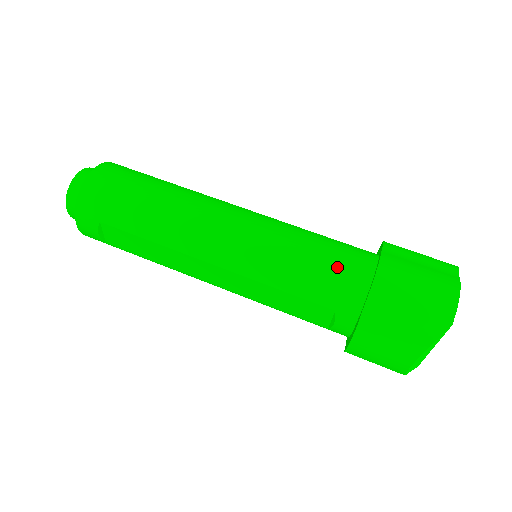
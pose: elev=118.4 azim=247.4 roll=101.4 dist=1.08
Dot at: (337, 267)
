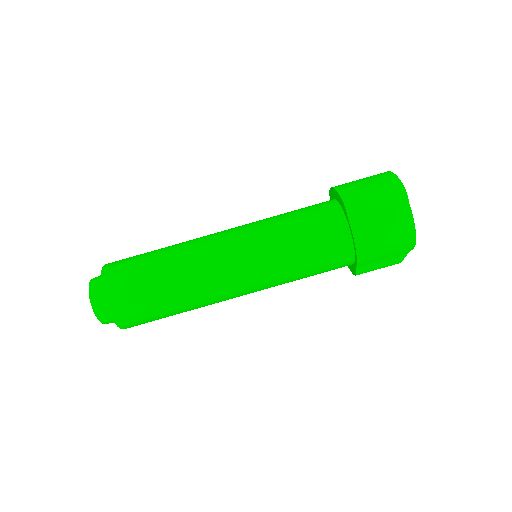
Dot at: (328, 259)
